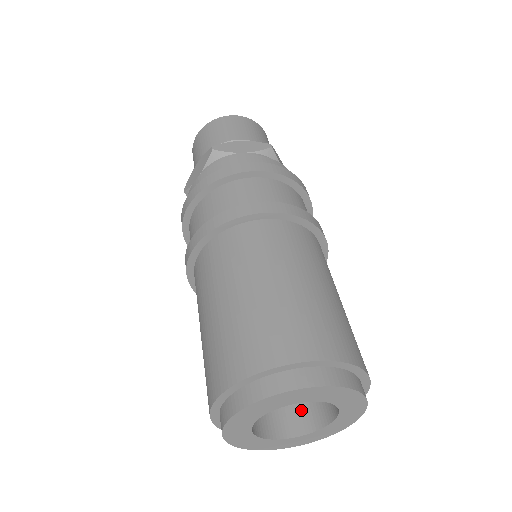
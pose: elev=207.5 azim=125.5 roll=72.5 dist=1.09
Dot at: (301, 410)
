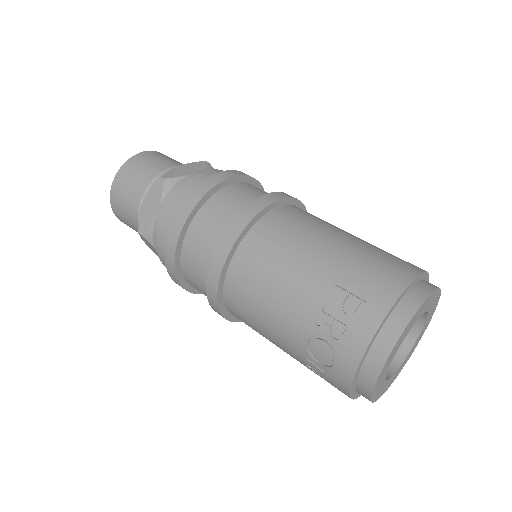
Dot at: occluded
